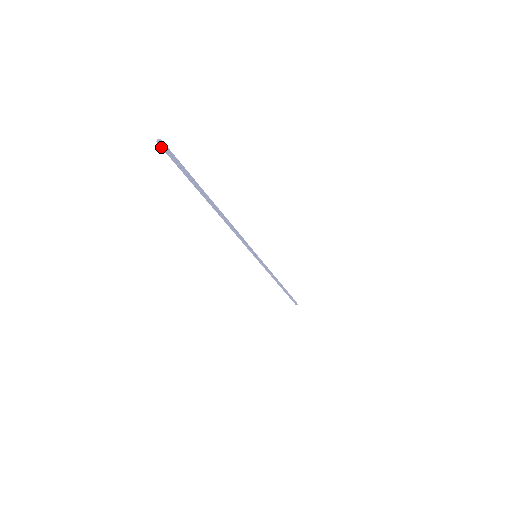
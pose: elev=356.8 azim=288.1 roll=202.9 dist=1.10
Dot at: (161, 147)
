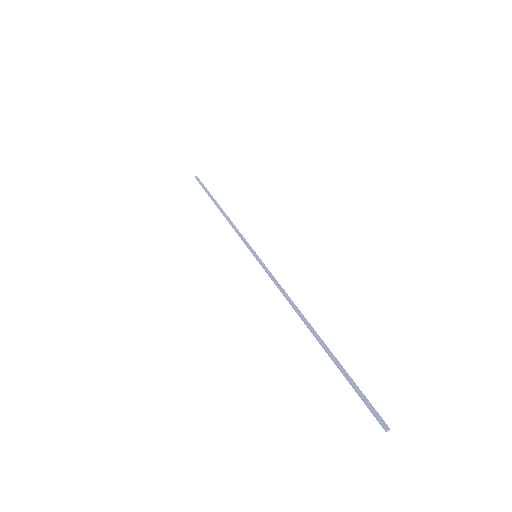
Dot at: (380, 424)
